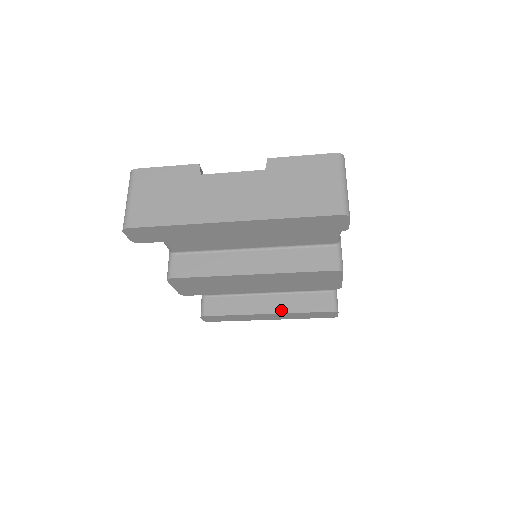
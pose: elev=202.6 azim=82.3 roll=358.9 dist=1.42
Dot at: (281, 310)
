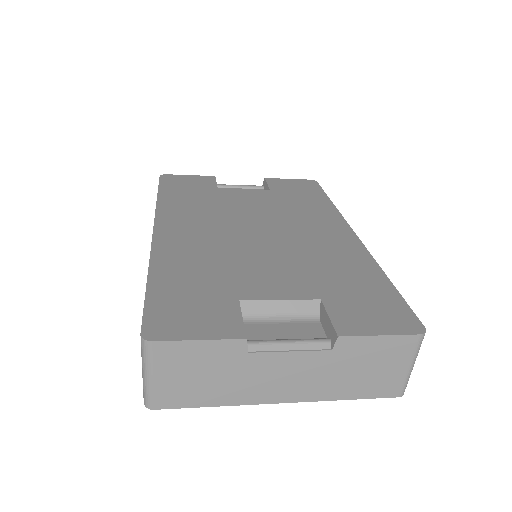
Dot at: occluded
